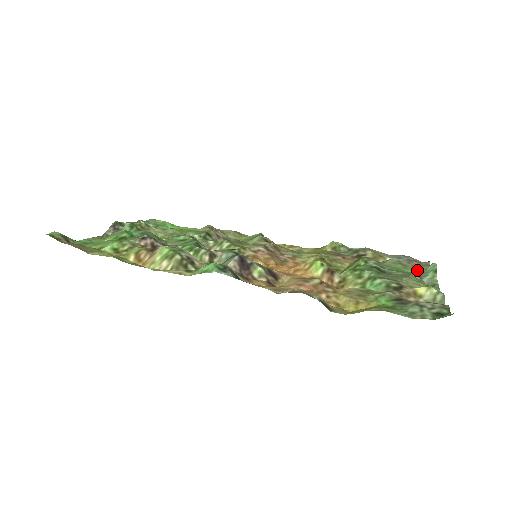
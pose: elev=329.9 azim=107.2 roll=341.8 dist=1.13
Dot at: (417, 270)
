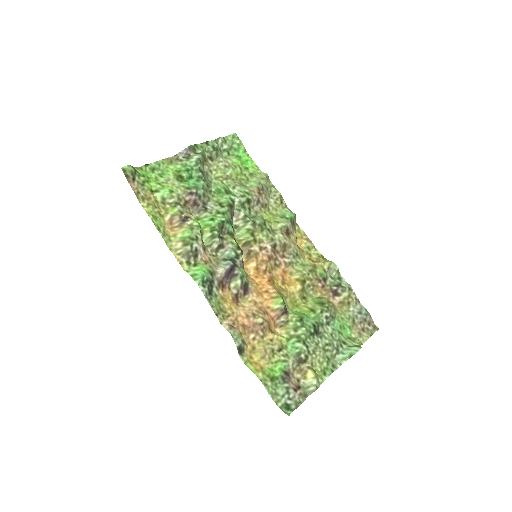
Dot at: (355, 336)
